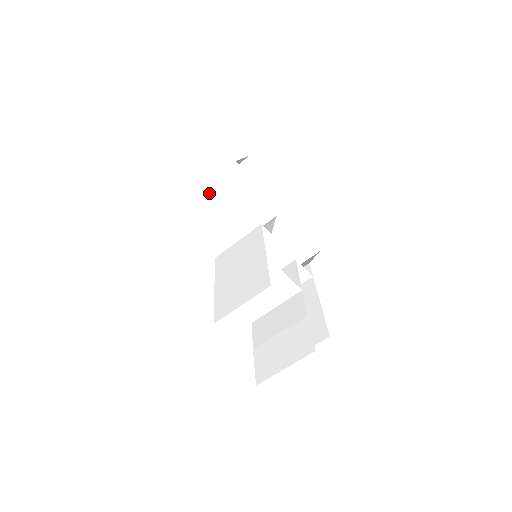
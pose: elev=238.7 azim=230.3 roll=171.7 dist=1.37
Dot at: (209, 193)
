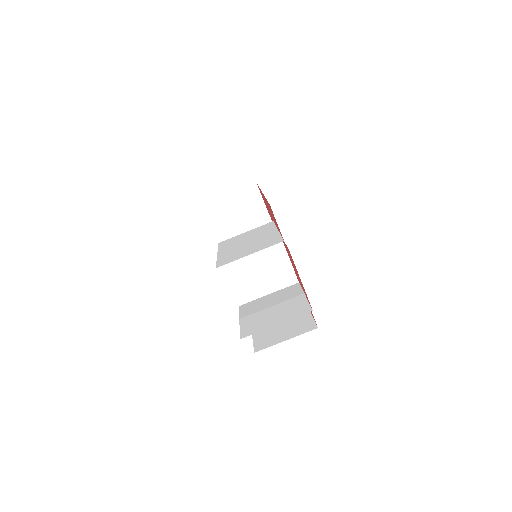
Dot at: (223, 204)
